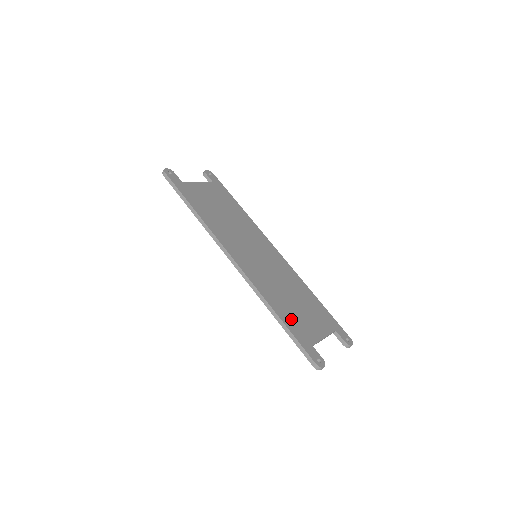
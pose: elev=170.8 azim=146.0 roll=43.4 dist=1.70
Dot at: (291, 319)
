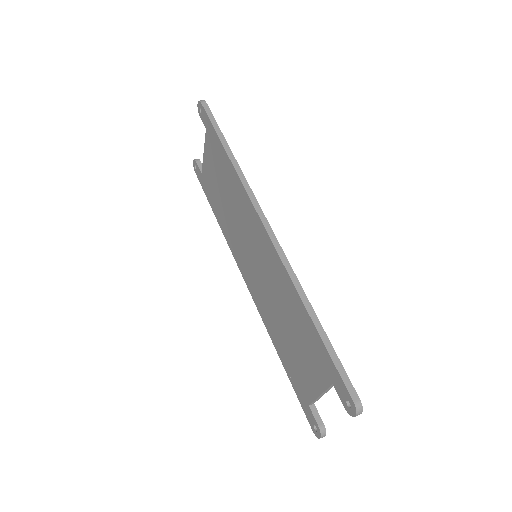
Dot at: occluded
